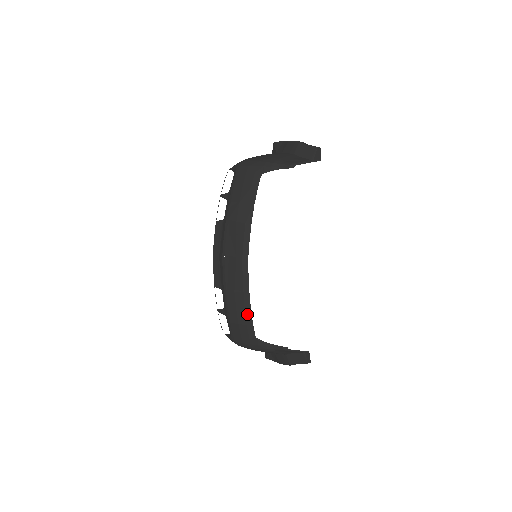
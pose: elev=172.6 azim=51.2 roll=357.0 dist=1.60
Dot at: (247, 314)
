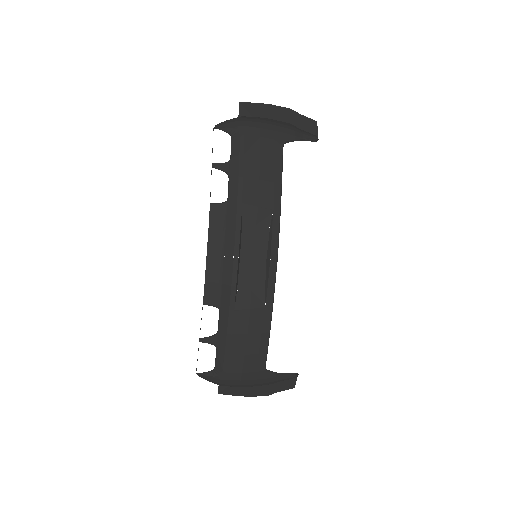
Dot at: (264, 338)
